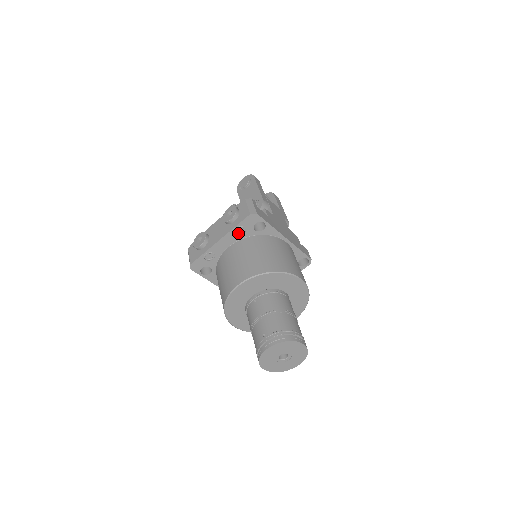
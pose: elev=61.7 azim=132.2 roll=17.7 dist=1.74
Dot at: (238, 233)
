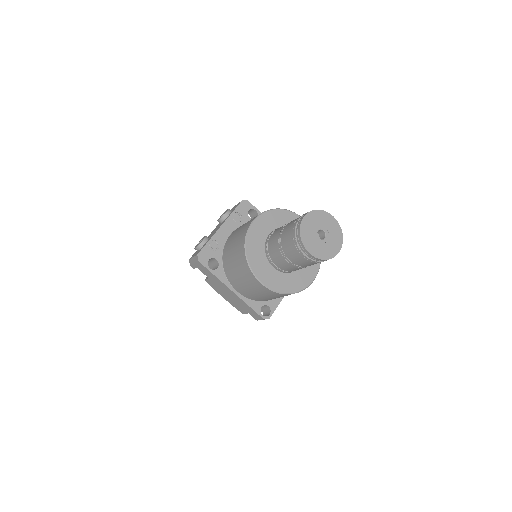
Dot at: (236, 220)
